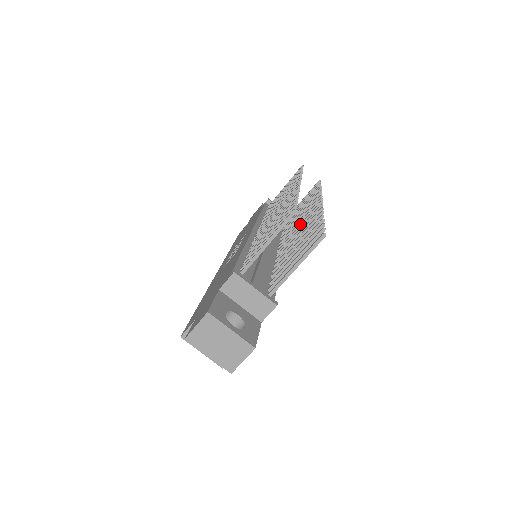
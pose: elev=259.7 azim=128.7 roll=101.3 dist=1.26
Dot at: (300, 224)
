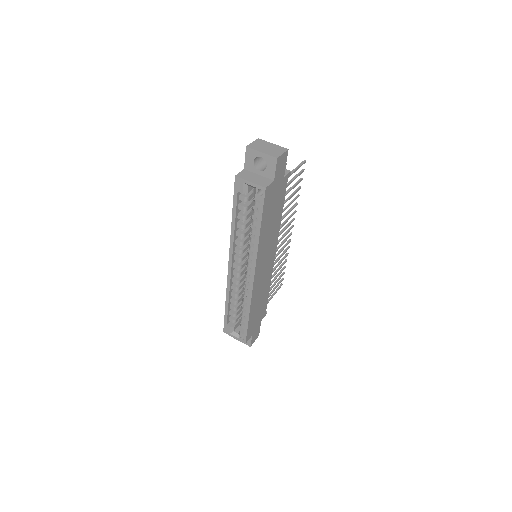
Dot at: (283, 235)
